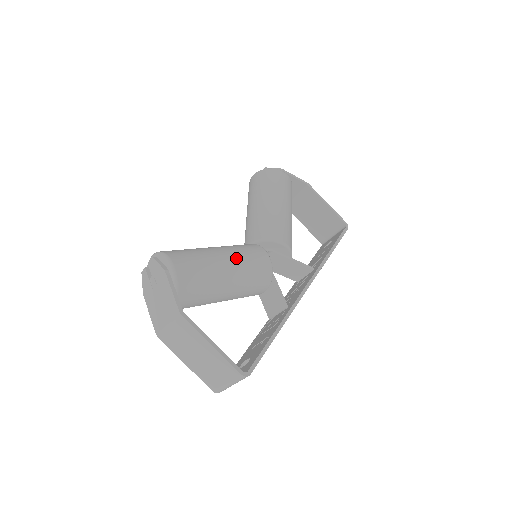
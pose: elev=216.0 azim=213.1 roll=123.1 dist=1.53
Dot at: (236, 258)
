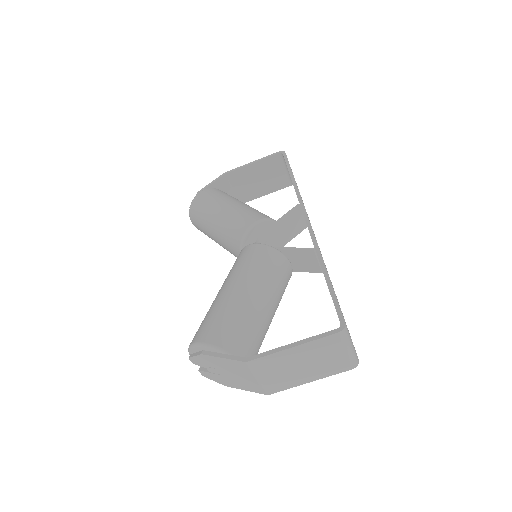
Dot at: (236, 277)
